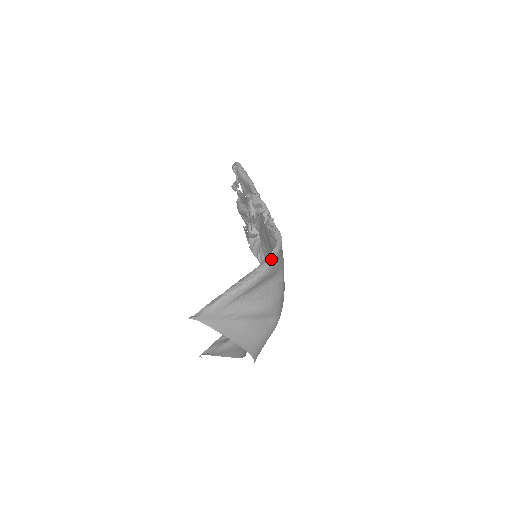
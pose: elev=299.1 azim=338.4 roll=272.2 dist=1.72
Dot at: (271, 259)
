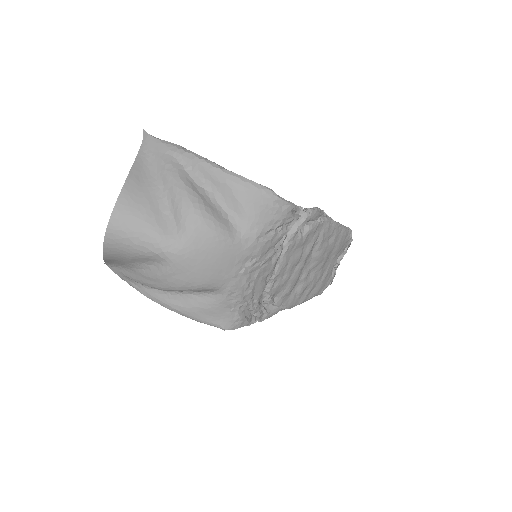
Dot at: (250, 180)
